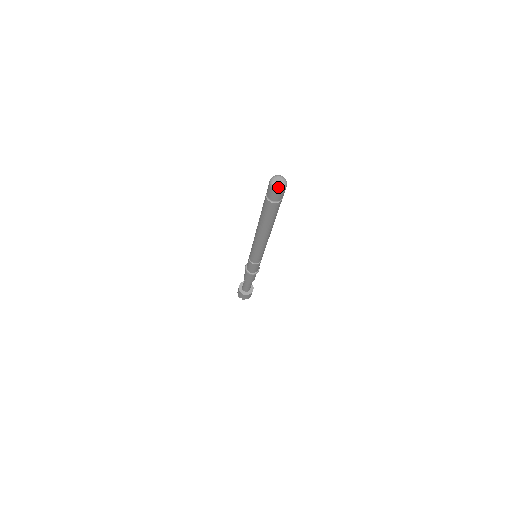
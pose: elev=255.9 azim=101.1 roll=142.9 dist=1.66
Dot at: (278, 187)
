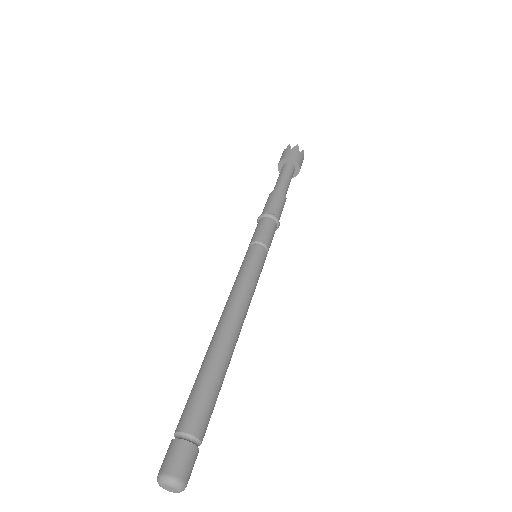
Dot at: (177, 492)
